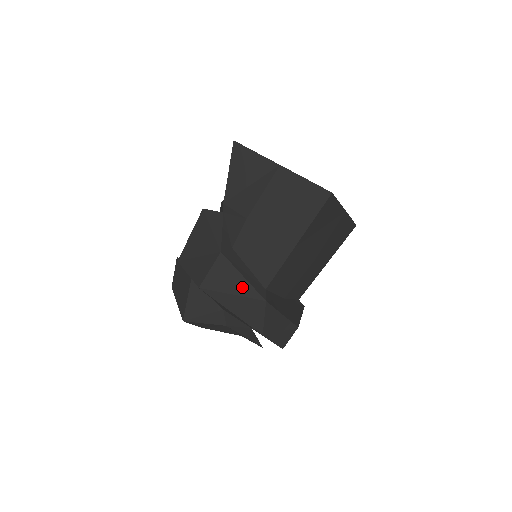
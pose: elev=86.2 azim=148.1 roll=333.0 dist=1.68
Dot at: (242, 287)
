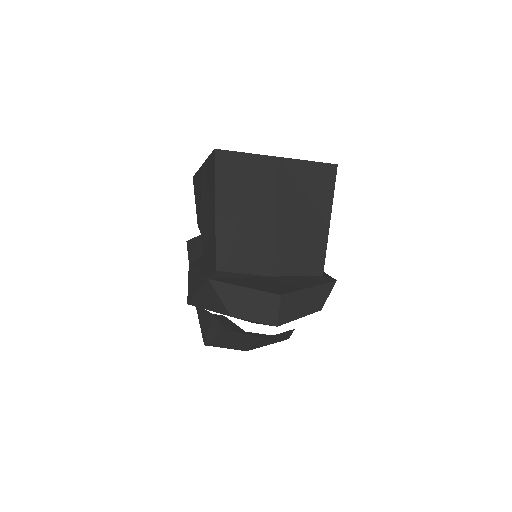
Dot at: (199, 280)
